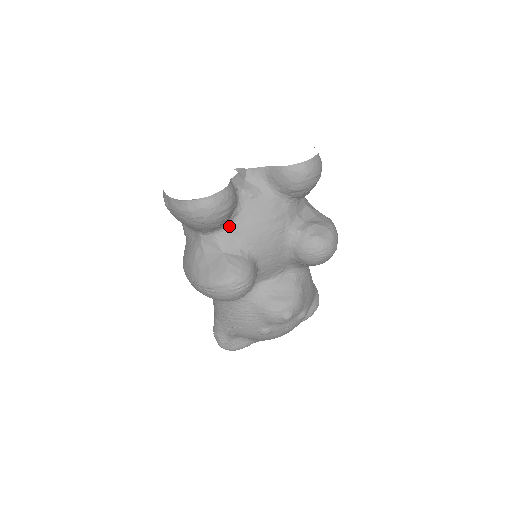
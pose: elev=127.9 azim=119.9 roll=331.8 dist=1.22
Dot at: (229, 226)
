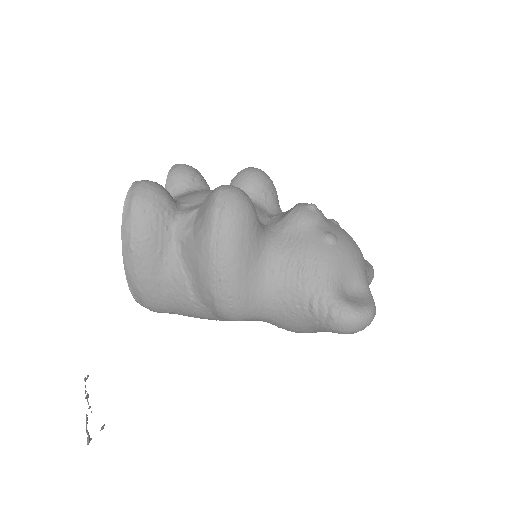
Dot at: (182, 206)
